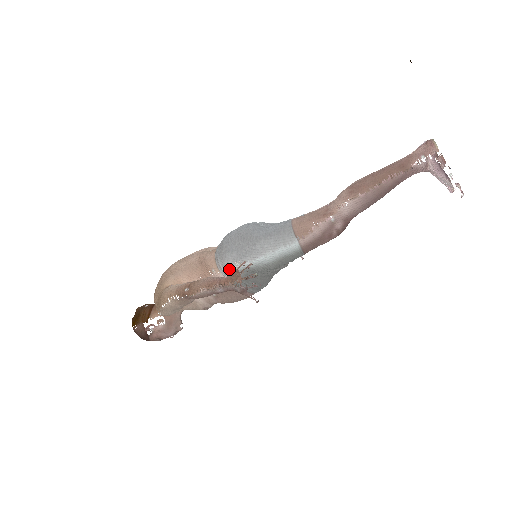
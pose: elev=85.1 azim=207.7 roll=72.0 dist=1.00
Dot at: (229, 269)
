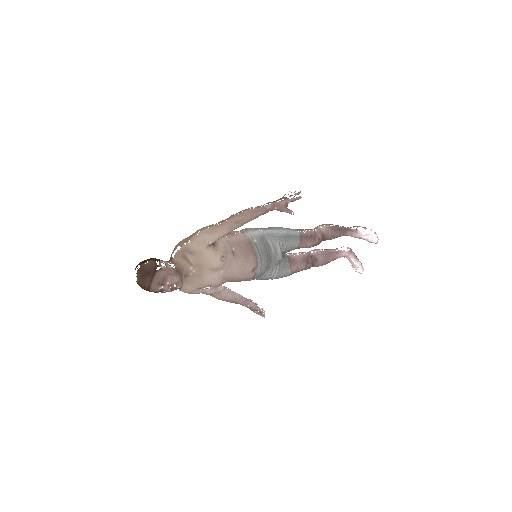
Dot at: (252, 232)
